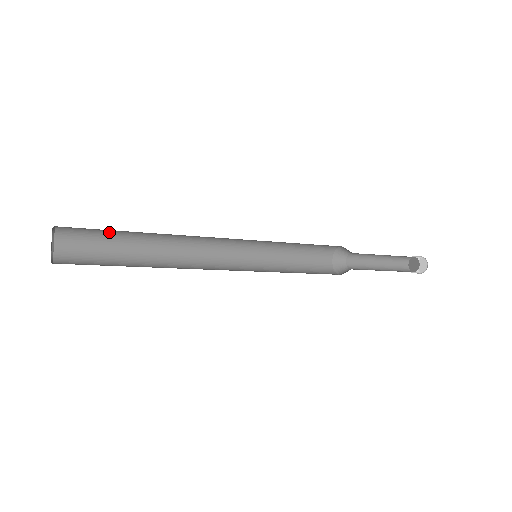
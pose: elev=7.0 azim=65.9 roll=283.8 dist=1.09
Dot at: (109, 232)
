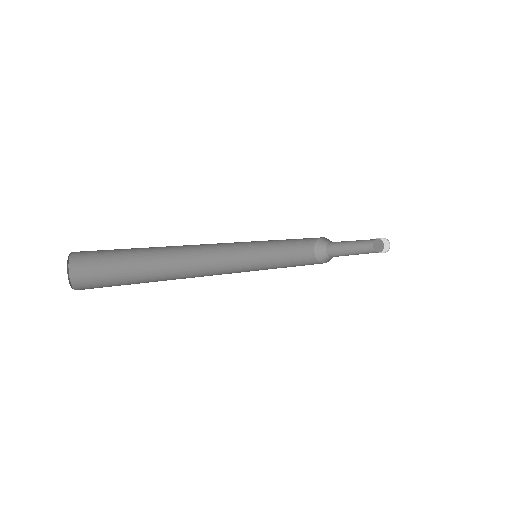
Dot at: (123, 250)
